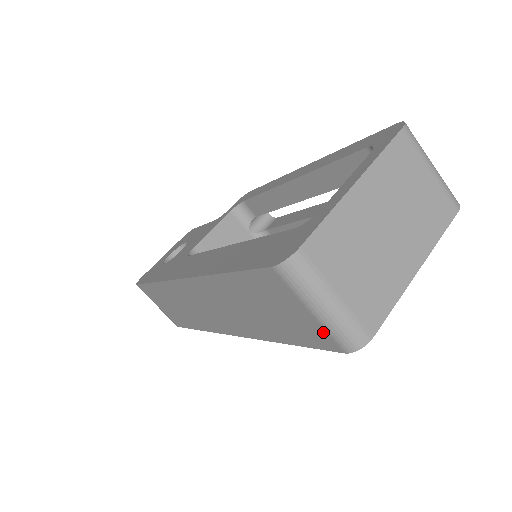
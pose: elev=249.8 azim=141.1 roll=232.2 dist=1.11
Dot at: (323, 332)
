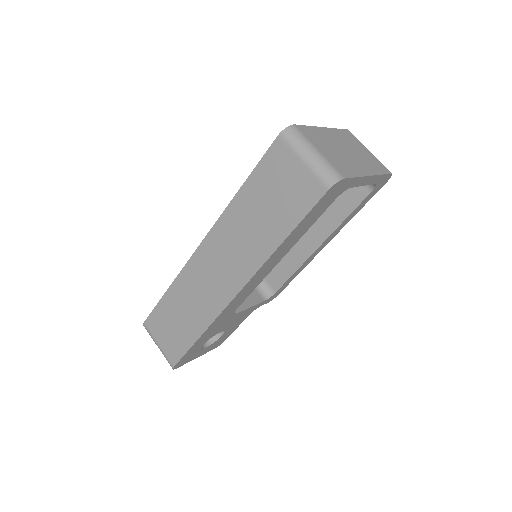
Dot at: (312, 179)
